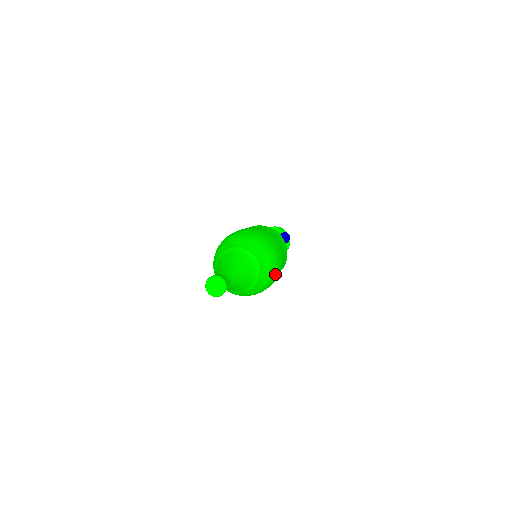
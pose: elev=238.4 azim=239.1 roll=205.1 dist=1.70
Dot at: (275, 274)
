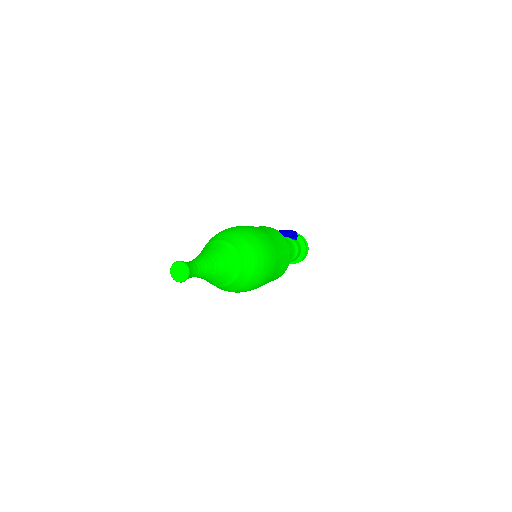
Dot at: (261, 248)
